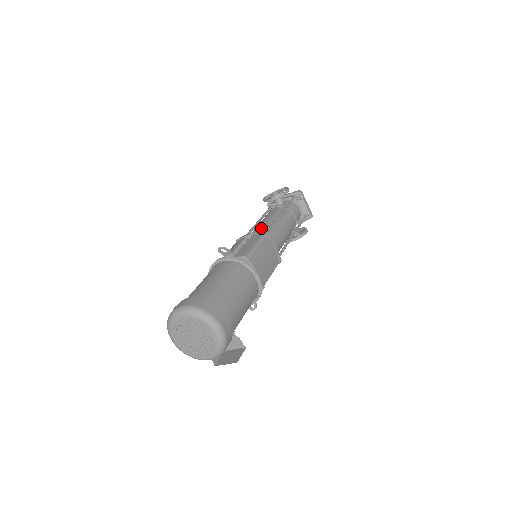
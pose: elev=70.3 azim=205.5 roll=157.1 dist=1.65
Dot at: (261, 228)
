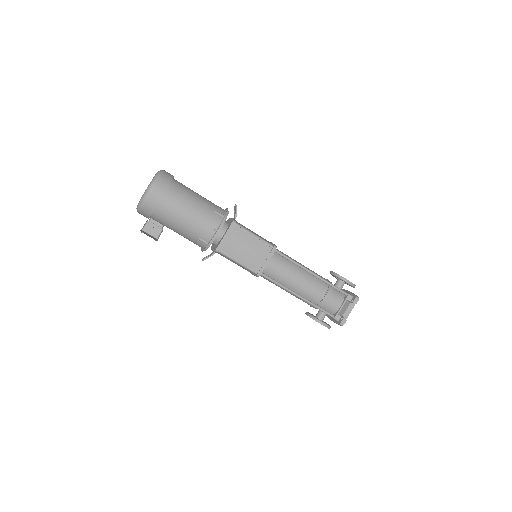
Dot at: (285, 254)
